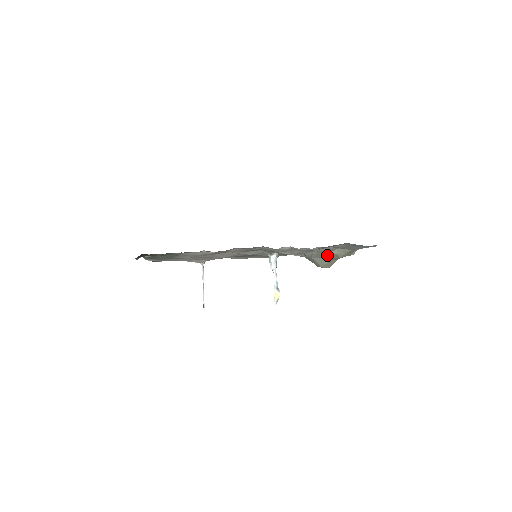
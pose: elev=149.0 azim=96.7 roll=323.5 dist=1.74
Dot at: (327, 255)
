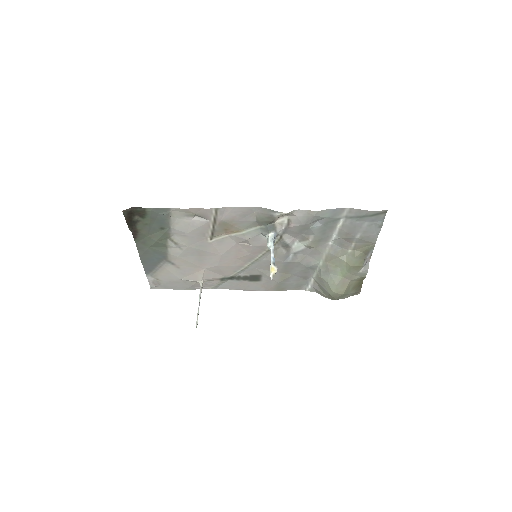
Dot at: (336, 267)
